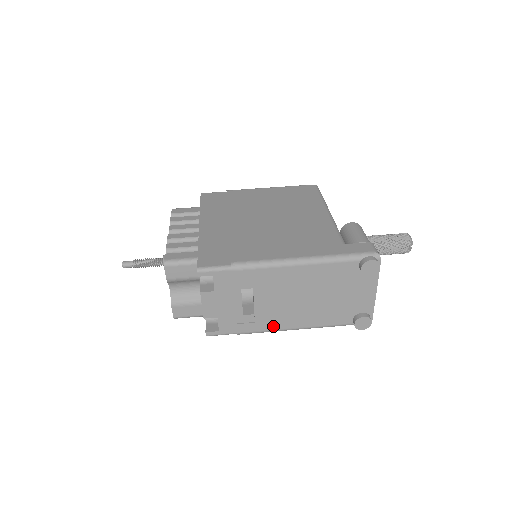
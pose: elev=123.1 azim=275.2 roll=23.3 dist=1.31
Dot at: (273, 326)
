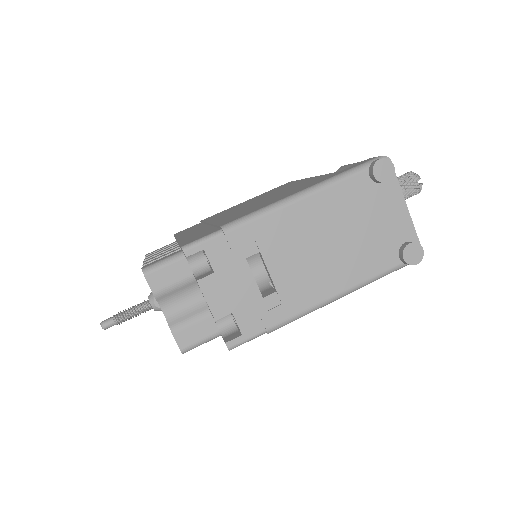
Dot at: (307, 302)
